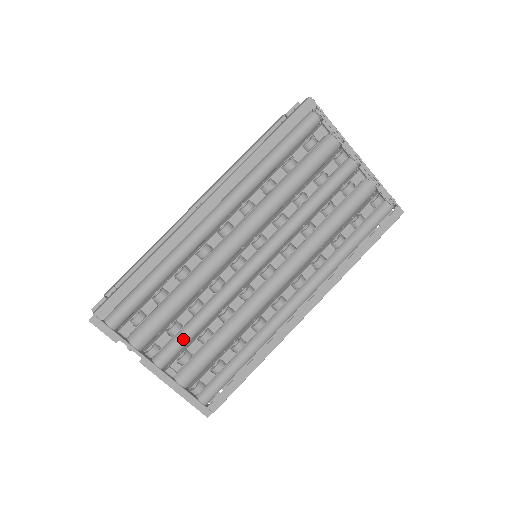
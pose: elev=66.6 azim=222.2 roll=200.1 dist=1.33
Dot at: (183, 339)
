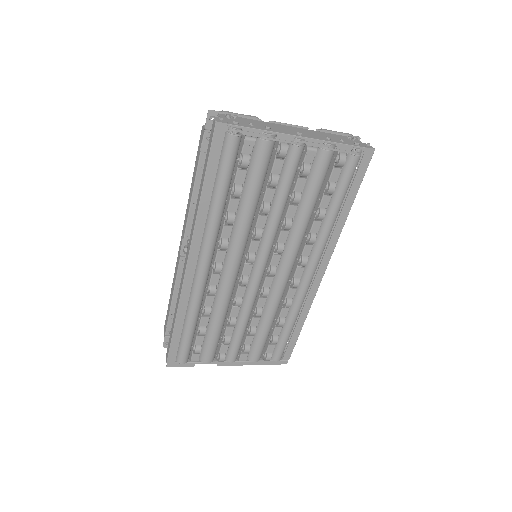
Dot at: (237, 342)
